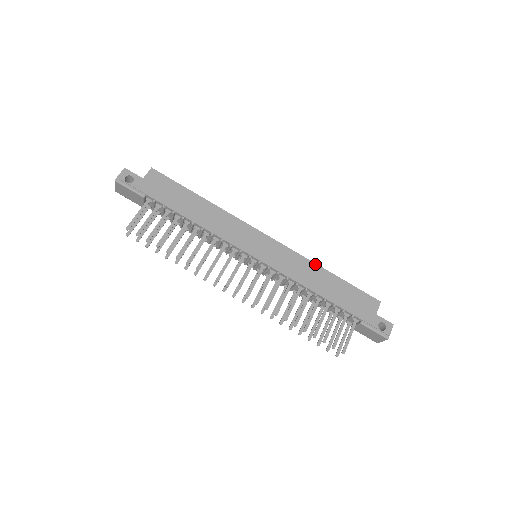
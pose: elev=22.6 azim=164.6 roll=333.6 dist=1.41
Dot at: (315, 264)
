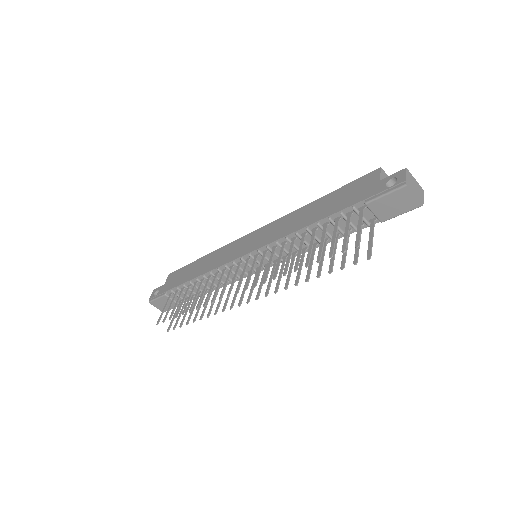
Dot at: (299, 209)
